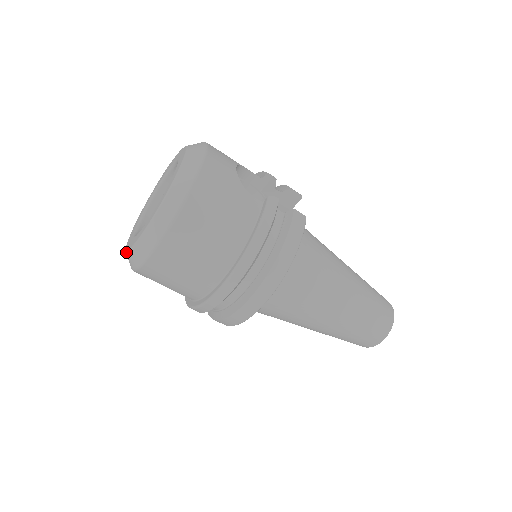
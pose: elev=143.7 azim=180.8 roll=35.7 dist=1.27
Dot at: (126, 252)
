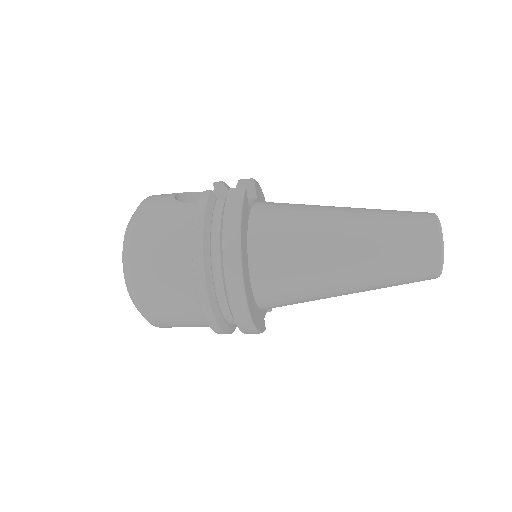
Dot at: occluded
